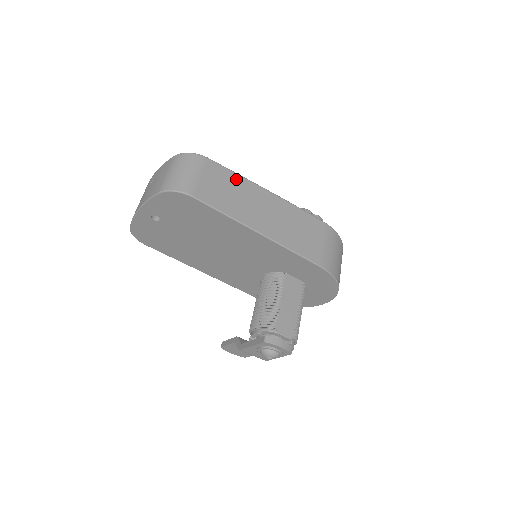
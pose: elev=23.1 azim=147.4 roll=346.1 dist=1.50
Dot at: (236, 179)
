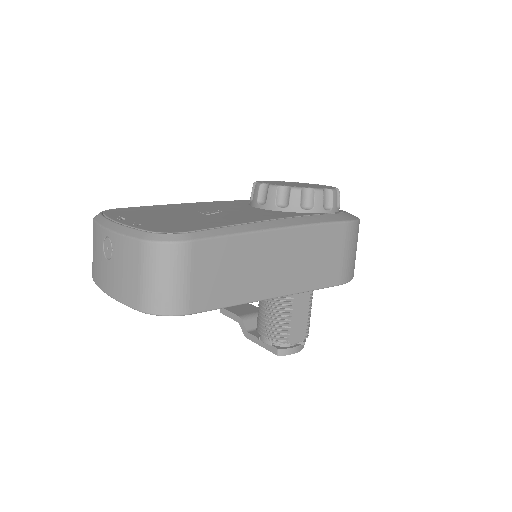
Dot at: (236, 245)
